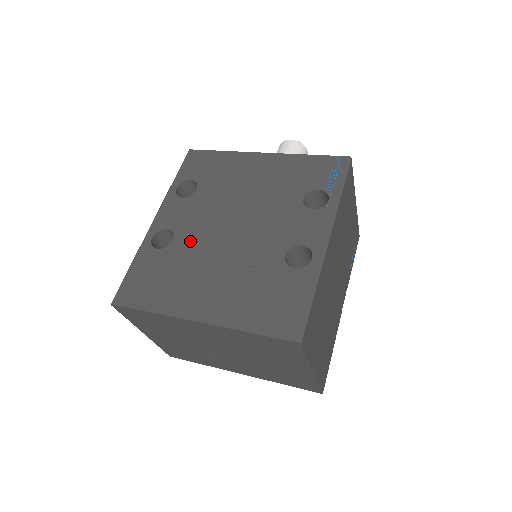
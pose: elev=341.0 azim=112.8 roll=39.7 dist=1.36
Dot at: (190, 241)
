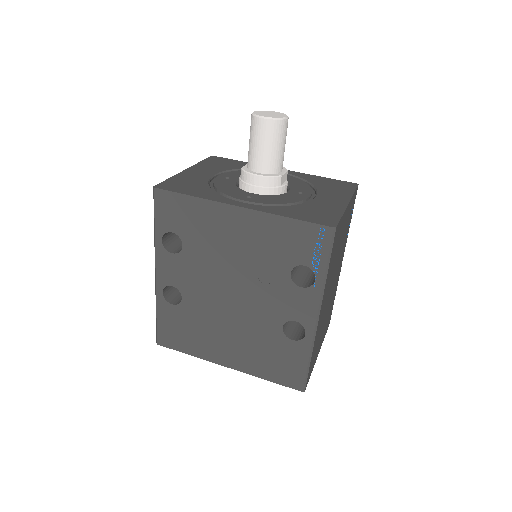
Dot at: (197, 302)
